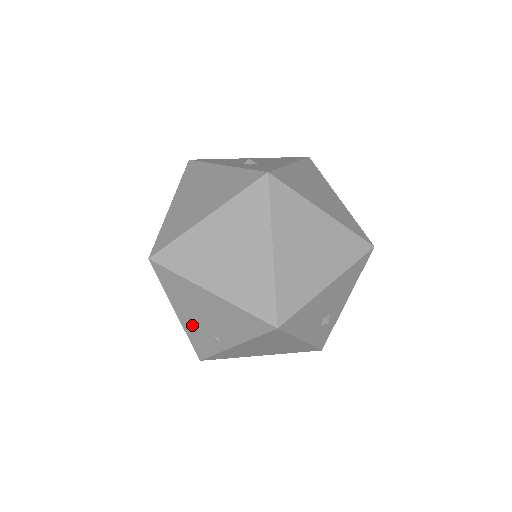
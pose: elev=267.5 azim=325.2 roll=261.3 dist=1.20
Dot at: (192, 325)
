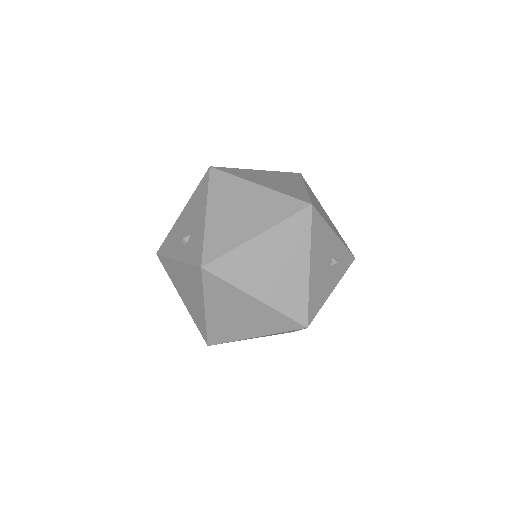
Dot at: occluded
